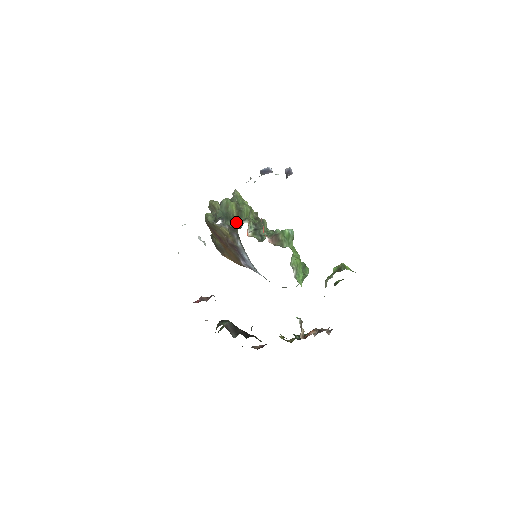
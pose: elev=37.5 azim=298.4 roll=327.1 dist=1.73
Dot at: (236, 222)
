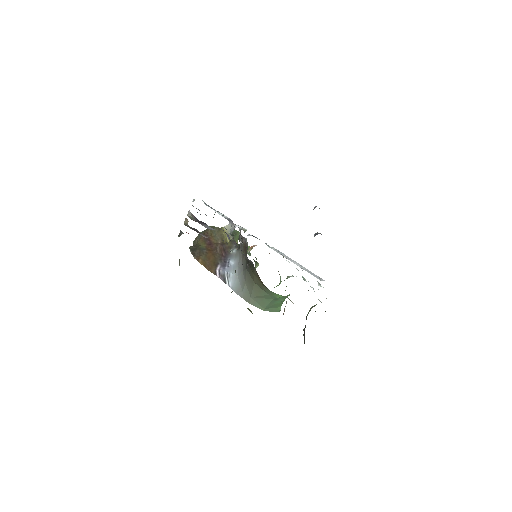
Dot at: occluded
